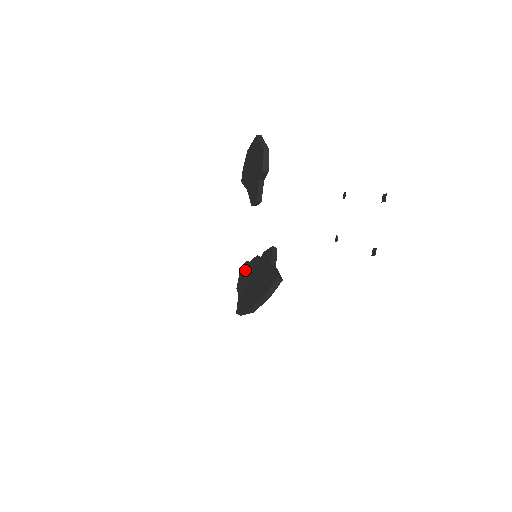
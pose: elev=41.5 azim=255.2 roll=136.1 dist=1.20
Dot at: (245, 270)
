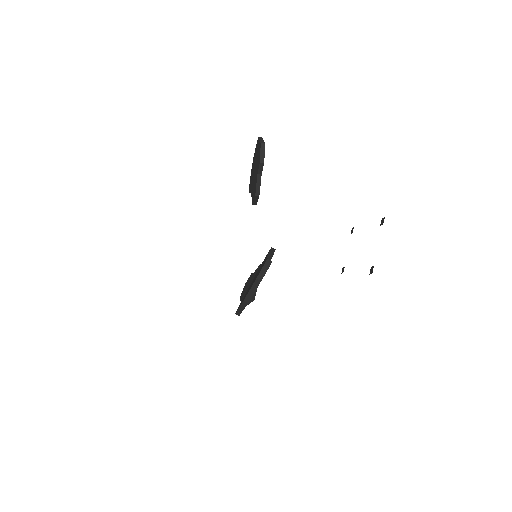
Dot at: (249, 280)
